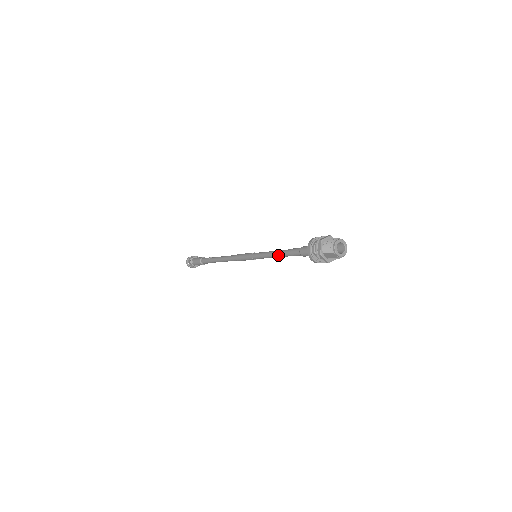
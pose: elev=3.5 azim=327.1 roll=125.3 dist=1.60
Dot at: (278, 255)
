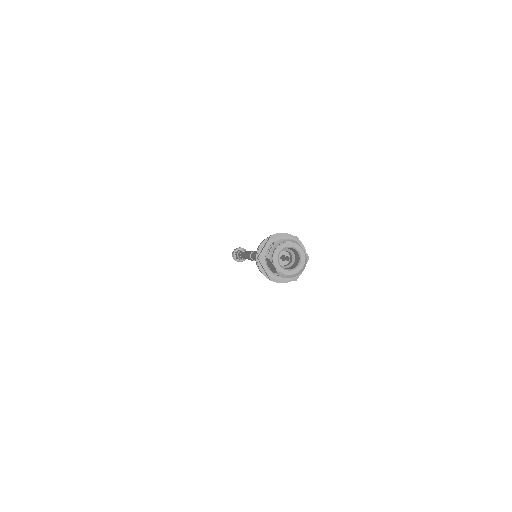
Dot at: occluded
